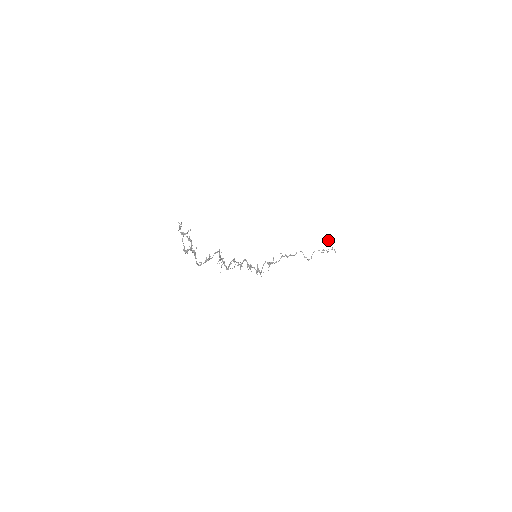
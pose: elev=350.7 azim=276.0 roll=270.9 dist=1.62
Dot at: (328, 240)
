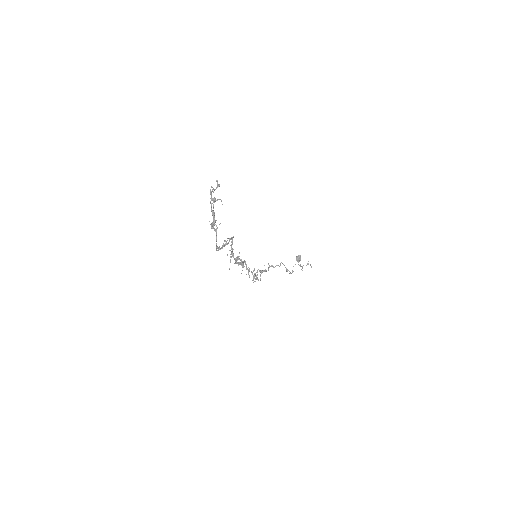
Dot at: (300, 257)
